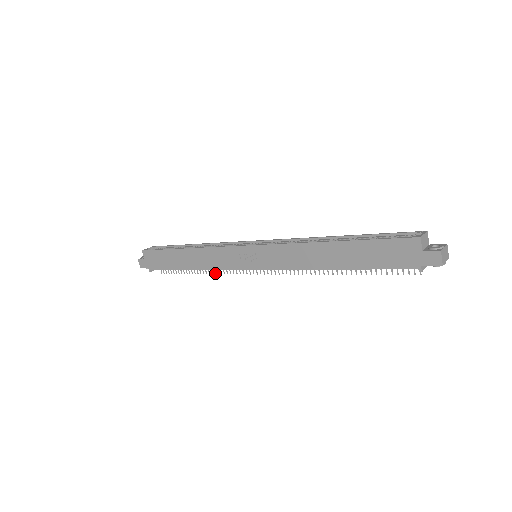
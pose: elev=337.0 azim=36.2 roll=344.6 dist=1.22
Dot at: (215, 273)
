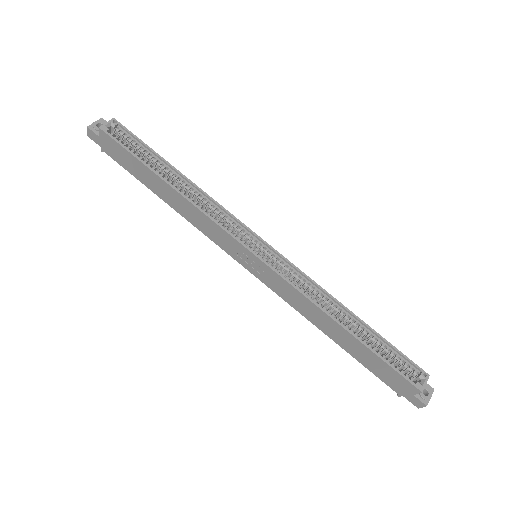
Dot at: occluded
